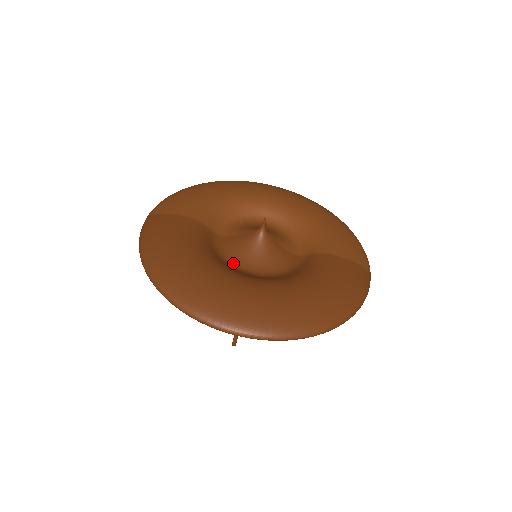
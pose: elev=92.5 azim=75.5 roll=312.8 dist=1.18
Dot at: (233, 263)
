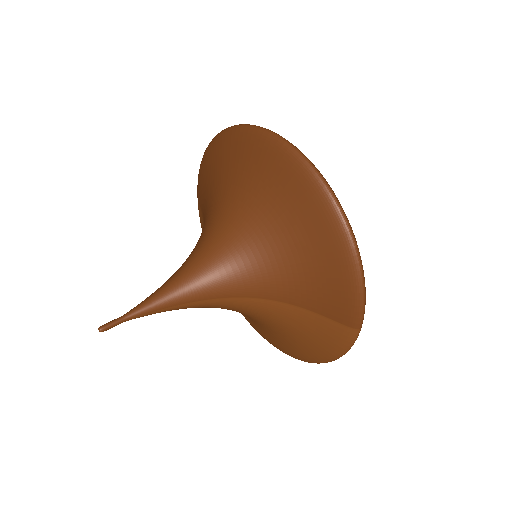
Dot at: occluded
